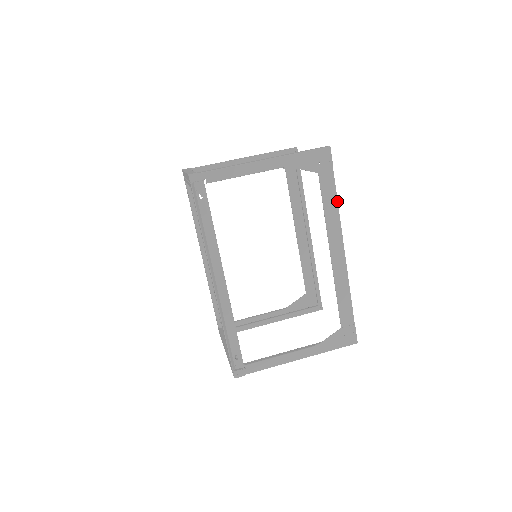
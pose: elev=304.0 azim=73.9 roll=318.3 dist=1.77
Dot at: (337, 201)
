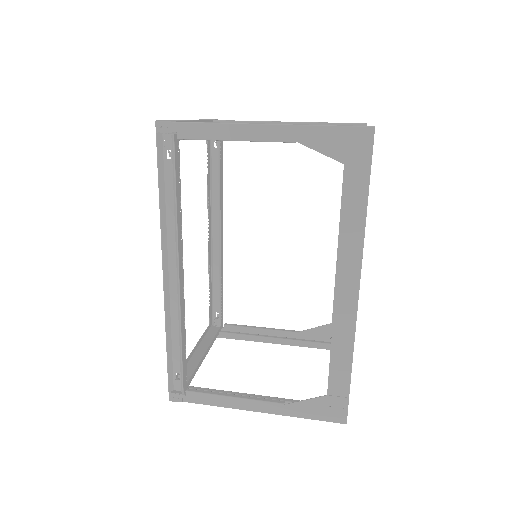
Dot at: (365, 215)
